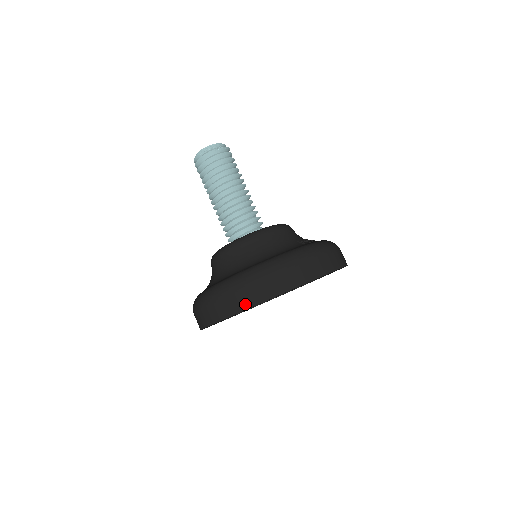
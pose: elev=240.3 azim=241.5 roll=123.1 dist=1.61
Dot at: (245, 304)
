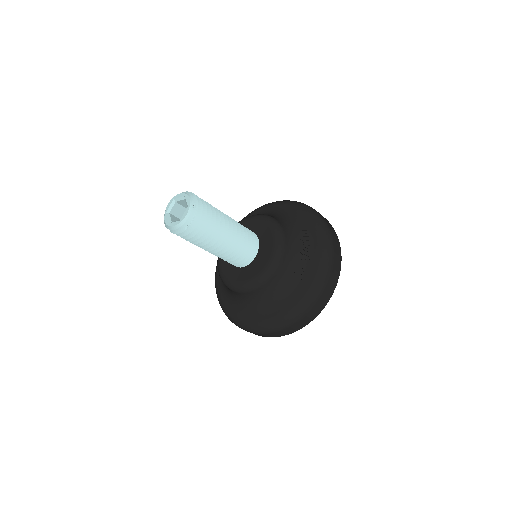
Dot at: occluded
